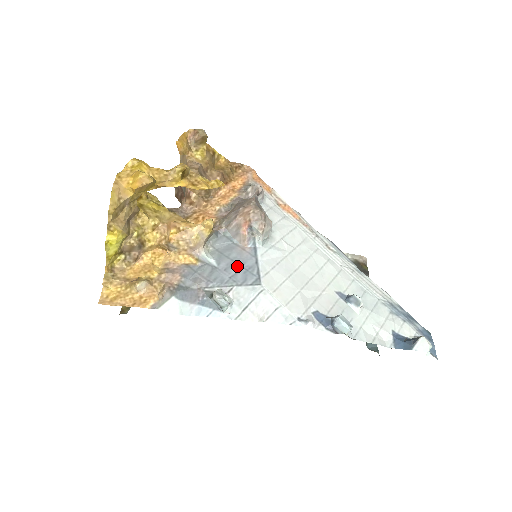
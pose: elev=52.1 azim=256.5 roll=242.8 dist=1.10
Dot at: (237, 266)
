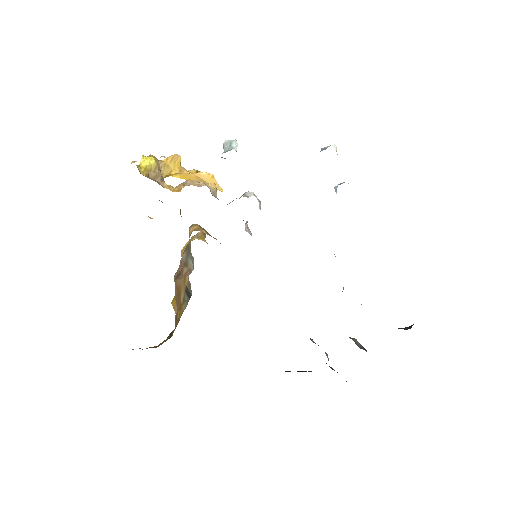
Dot at: occluded
